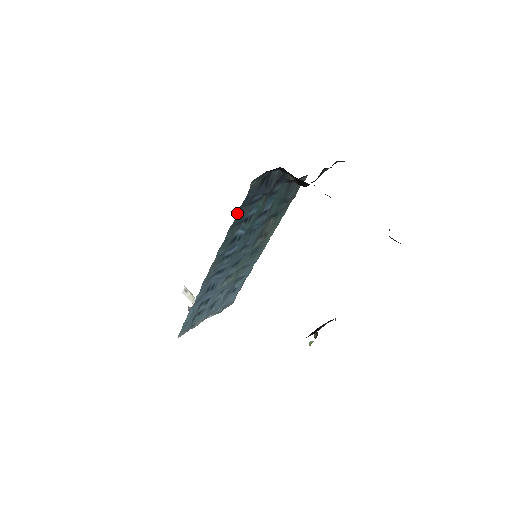
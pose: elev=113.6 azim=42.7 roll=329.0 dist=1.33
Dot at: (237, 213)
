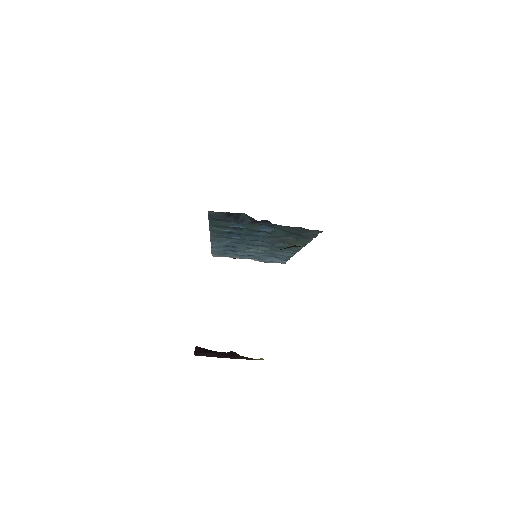
Dot at: (209, 221)
